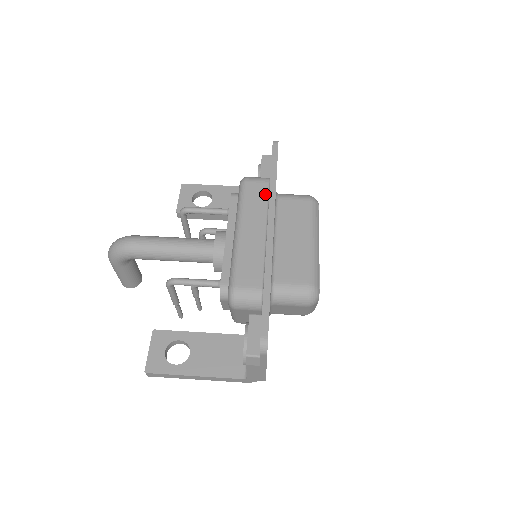
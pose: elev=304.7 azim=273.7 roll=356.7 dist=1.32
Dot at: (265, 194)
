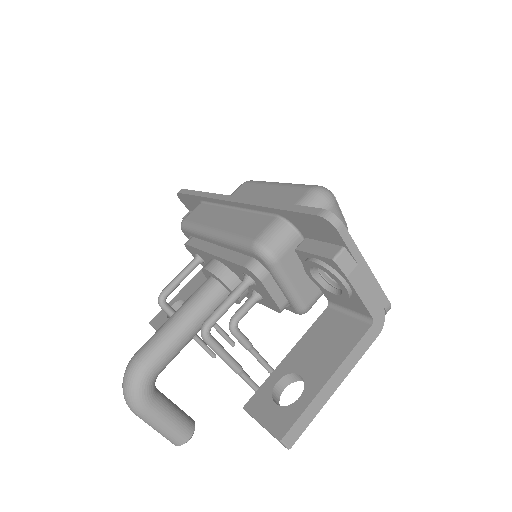
Dot at: (207, 206)
